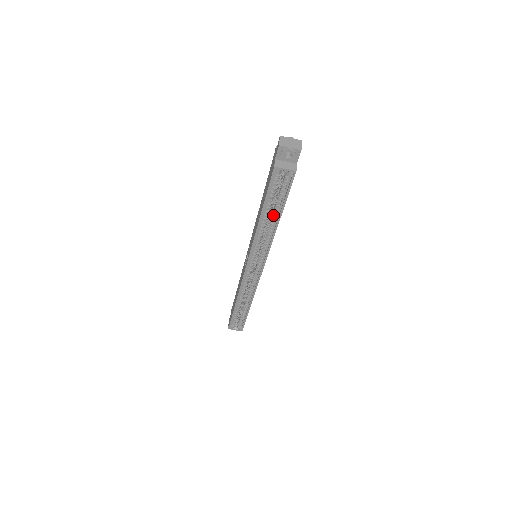
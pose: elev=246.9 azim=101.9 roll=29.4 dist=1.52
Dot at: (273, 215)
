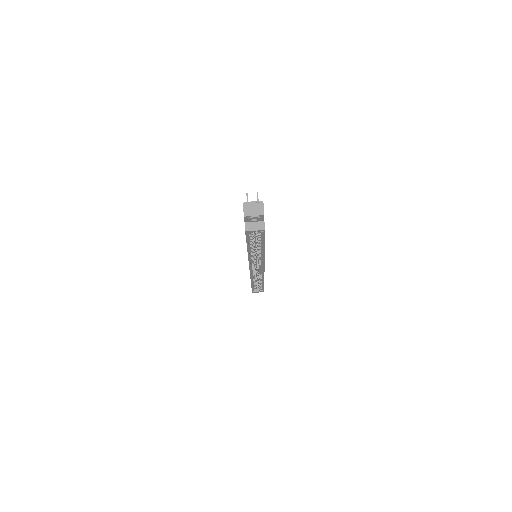
Dot at: (258, 246)
